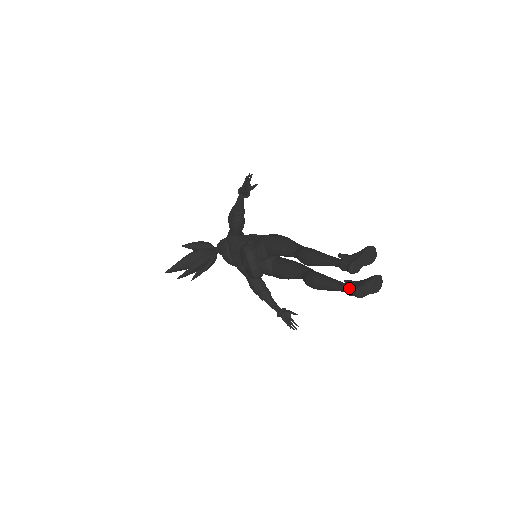
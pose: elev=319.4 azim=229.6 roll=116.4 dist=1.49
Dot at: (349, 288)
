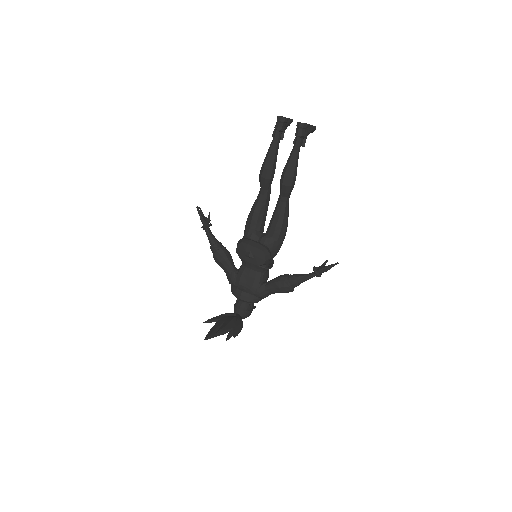
Dot at: occluded
